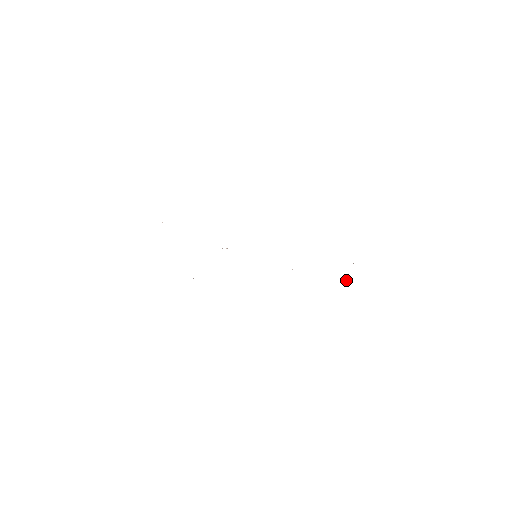
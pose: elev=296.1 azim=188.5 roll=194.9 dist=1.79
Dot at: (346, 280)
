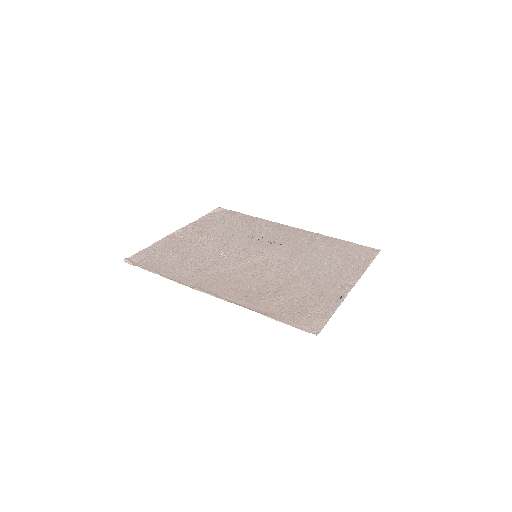
Dot at: (363, 259)
